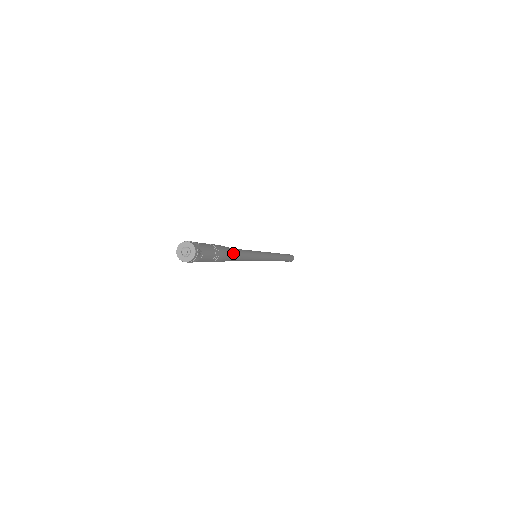
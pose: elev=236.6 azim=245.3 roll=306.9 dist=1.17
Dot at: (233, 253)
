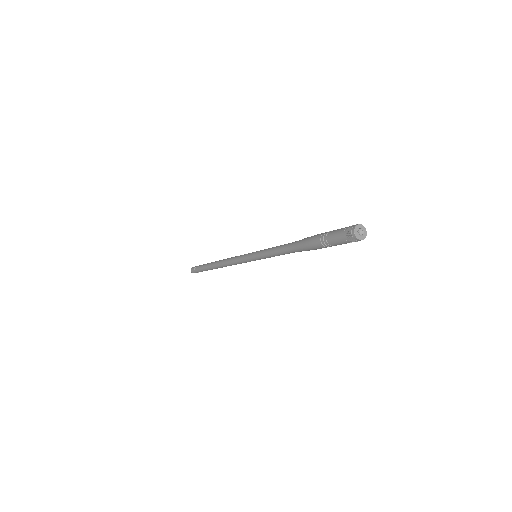
Dot at: occluded
